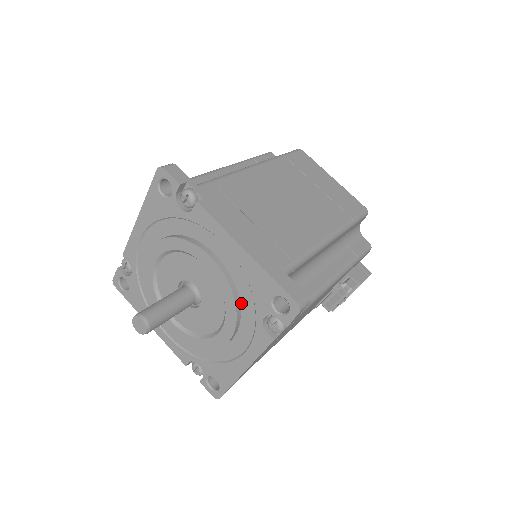
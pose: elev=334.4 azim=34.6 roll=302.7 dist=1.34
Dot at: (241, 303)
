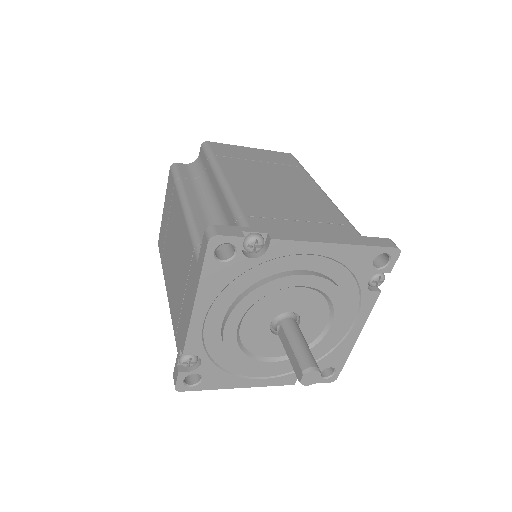
Dot at: (341, 289)
